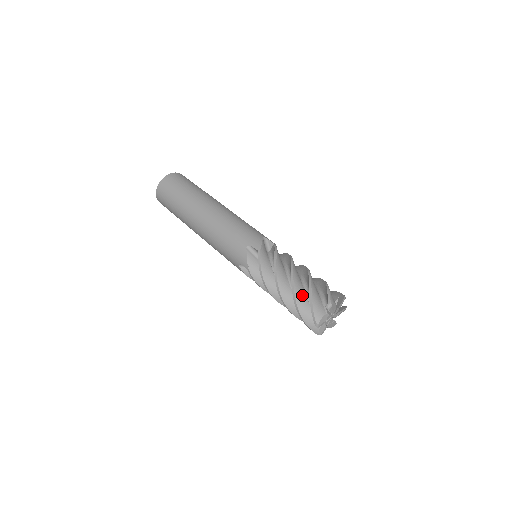
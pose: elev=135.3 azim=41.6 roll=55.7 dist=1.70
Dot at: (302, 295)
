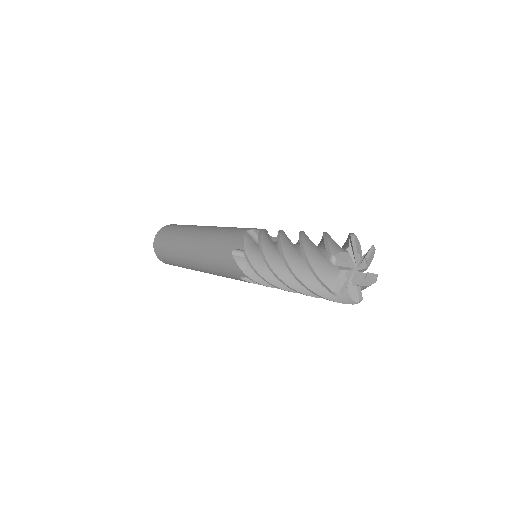
Dot at: (313, 244)
